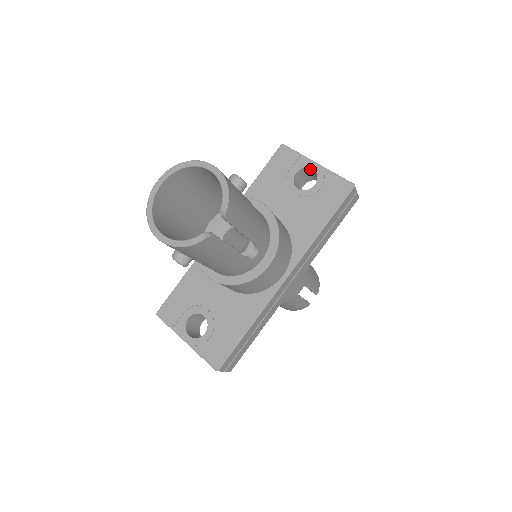
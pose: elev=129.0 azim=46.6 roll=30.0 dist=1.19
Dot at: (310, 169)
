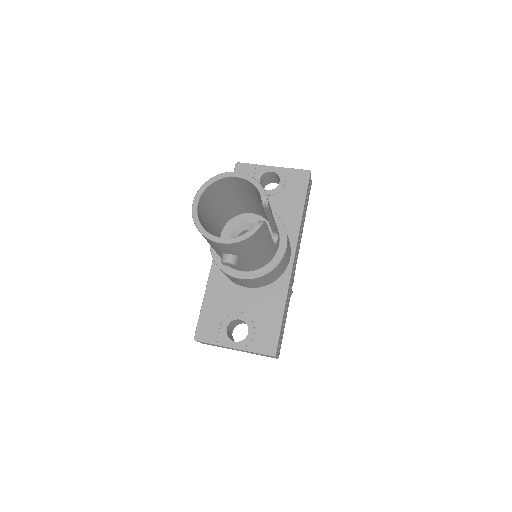
Dot at: (269, 173)
